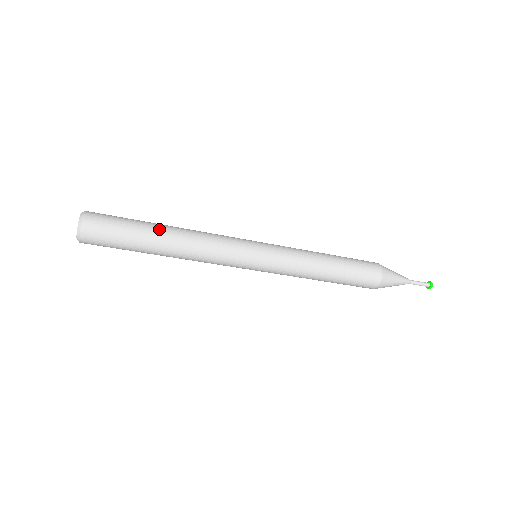
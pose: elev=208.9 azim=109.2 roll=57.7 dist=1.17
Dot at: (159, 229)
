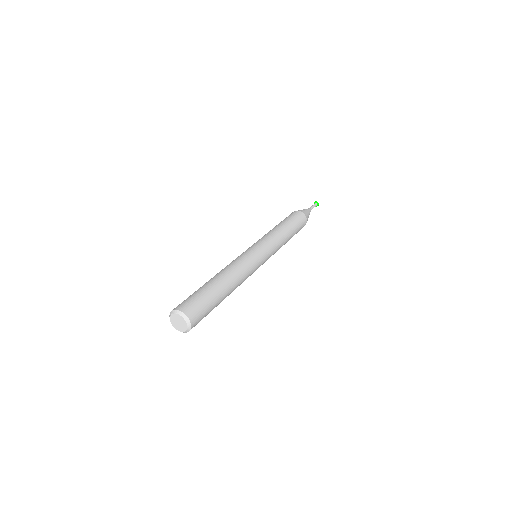
Dot at: (225, 297)
